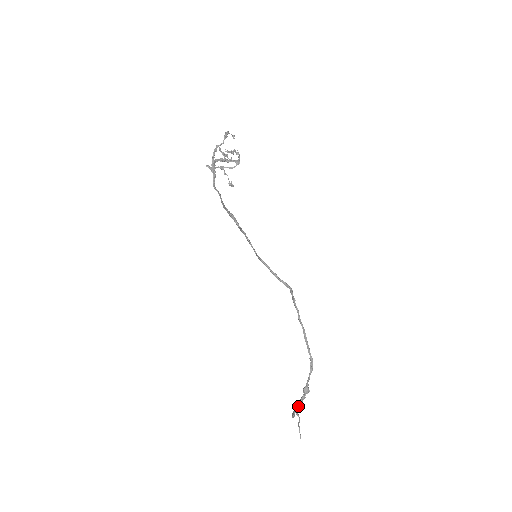
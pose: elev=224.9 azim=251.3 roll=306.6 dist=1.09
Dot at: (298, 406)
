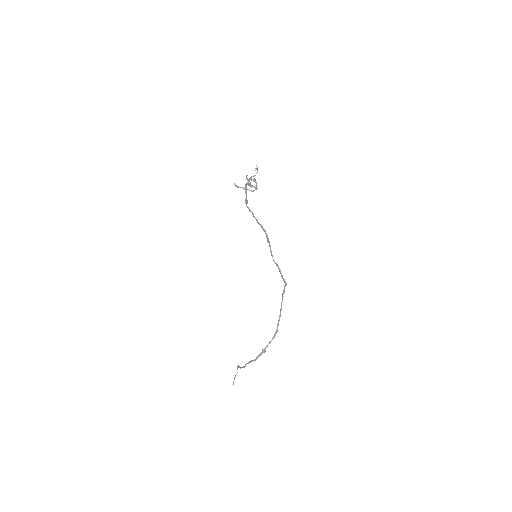
Dot at: (253, 360)
